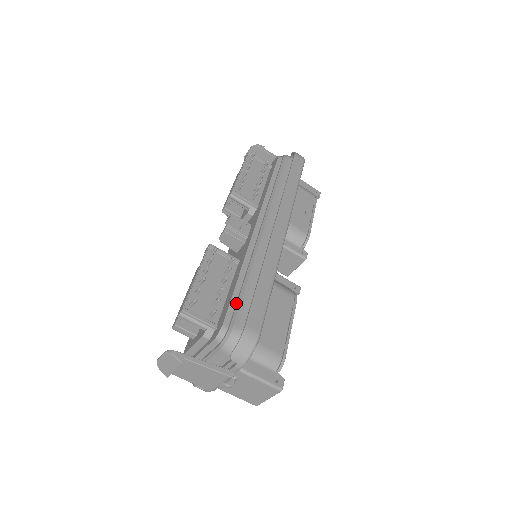
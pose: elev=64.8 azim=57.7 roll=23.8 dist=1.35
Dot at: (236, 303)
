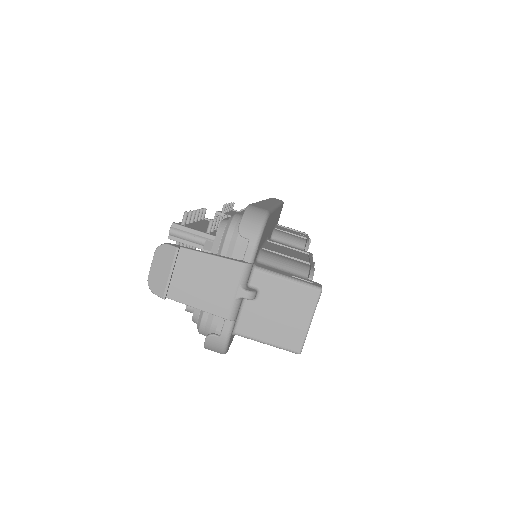
Dot at: occluded
